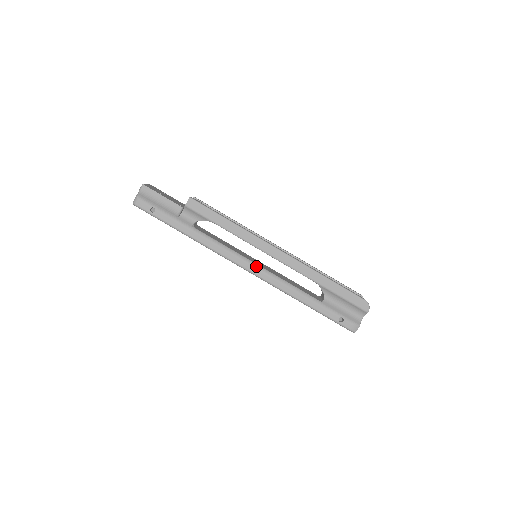
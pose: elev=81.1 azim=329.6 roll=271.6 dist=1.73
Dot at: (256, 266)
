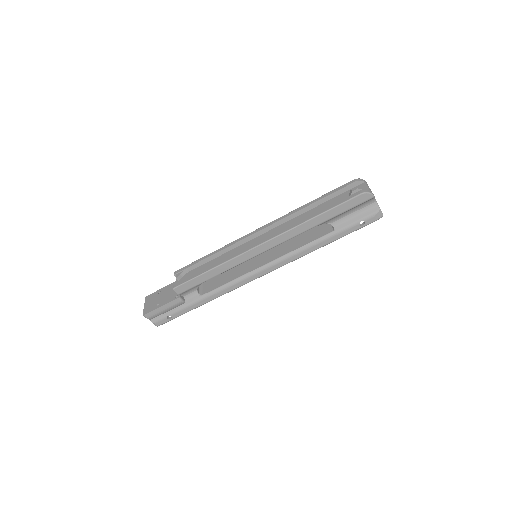
Dot at: (265, 267)
